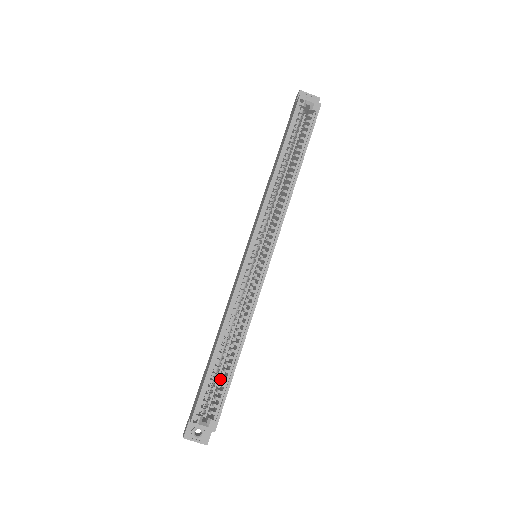
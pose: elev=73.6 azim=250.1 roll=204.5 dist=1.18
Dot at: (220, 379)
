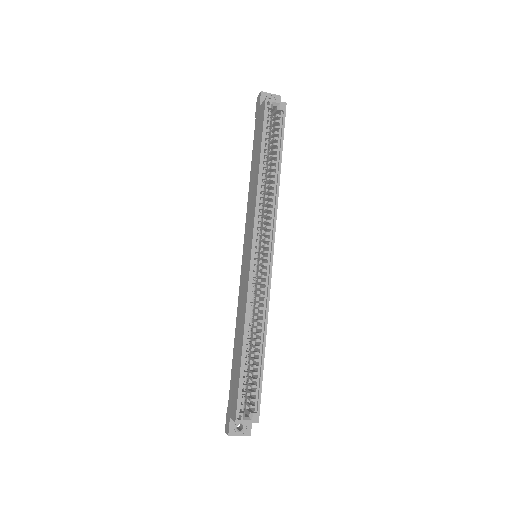
Dot at: (250, 375)
